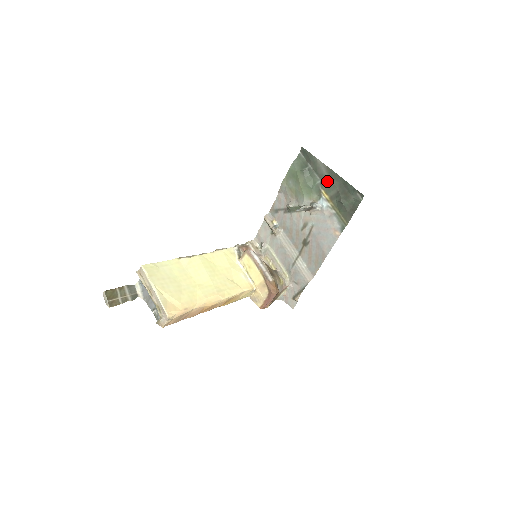
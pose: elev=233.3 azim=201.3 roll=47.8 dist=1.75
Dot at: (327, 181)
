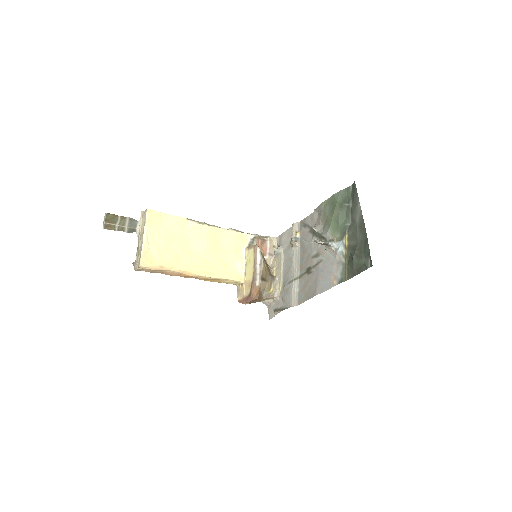
Dot at: (354, 229)
